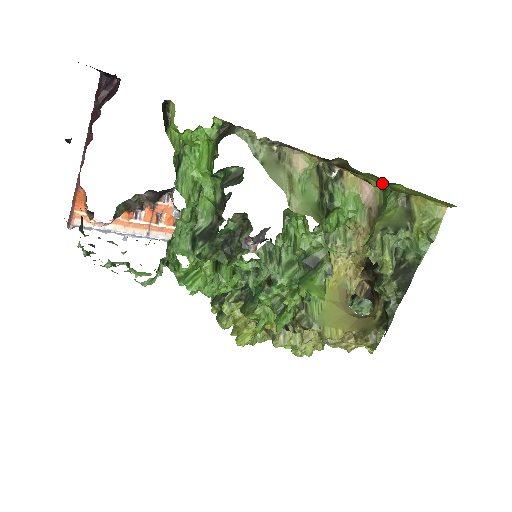
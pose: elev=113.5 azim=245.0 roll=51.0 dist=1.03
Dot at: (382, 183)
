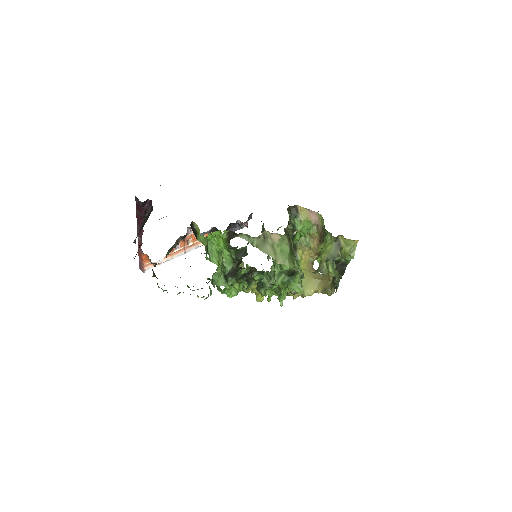
Dot at: occluded
